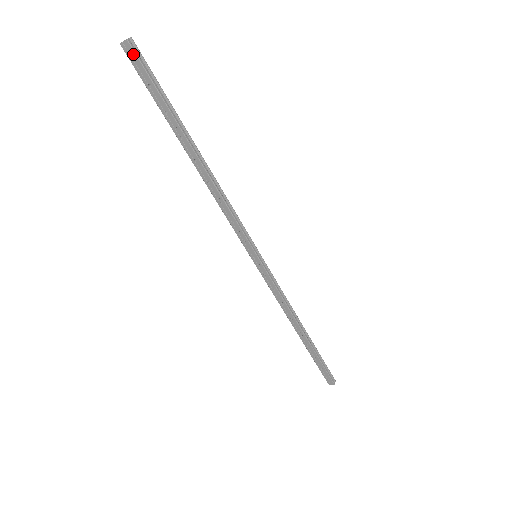
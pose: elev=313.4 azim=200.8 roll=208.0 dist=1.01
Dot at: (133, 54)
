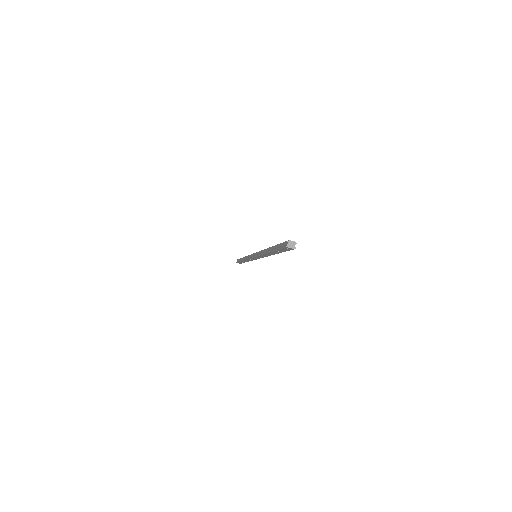
Dot at: (290, 249)
